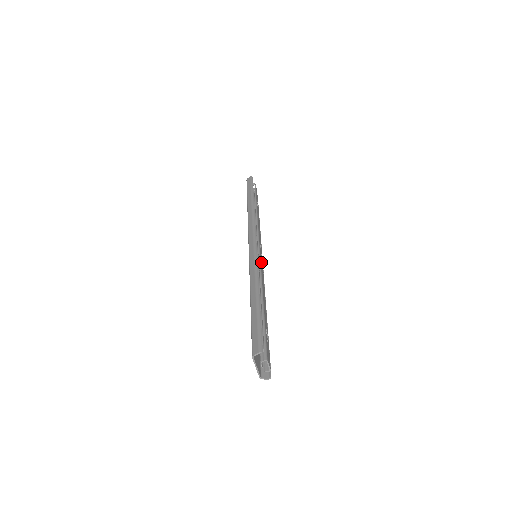
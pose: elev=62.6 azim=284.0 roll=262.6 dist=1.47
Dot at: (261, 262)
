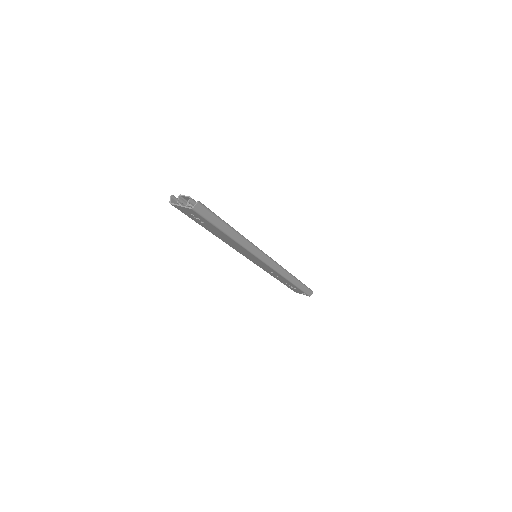
Dot at: occluded
